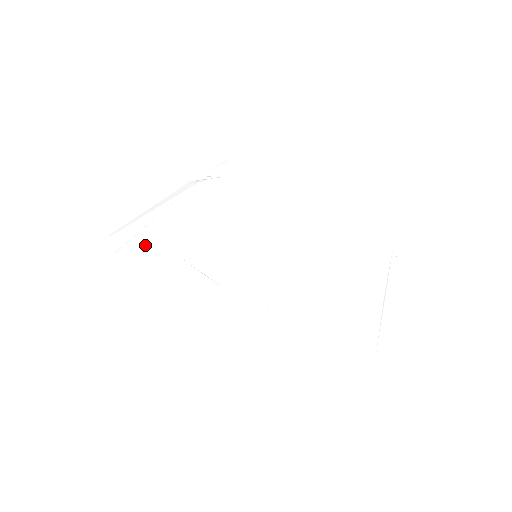
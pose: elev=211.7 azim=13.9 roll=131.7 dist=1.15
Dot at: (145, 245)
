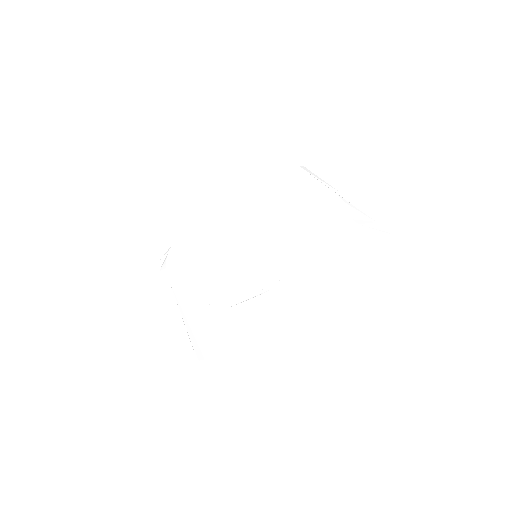
Dot at: (200, 329)
